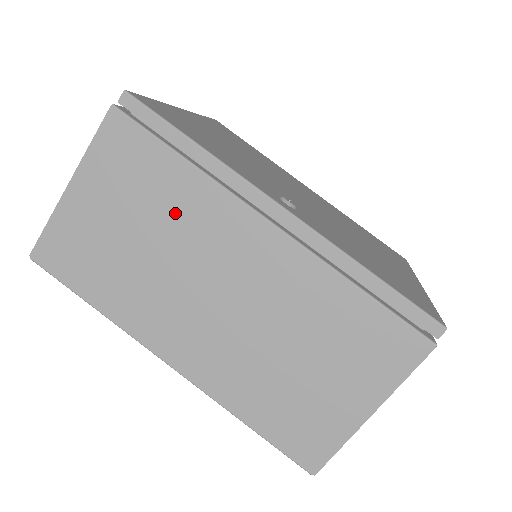
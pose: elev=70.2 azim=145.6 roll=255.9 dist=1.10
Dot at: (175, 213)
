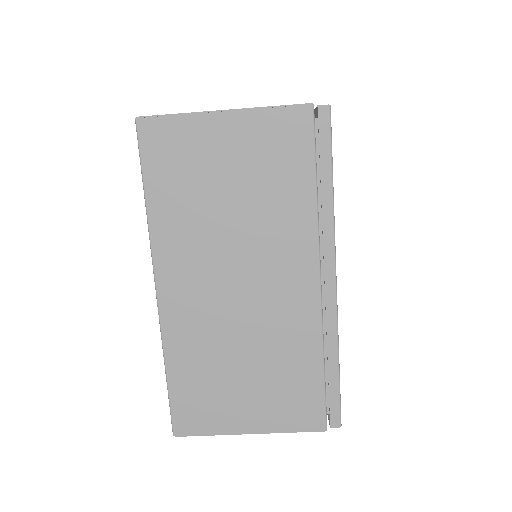
Dot at: (273, 210)
